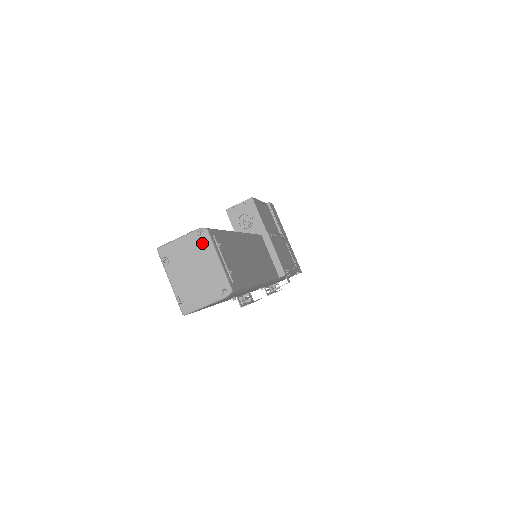
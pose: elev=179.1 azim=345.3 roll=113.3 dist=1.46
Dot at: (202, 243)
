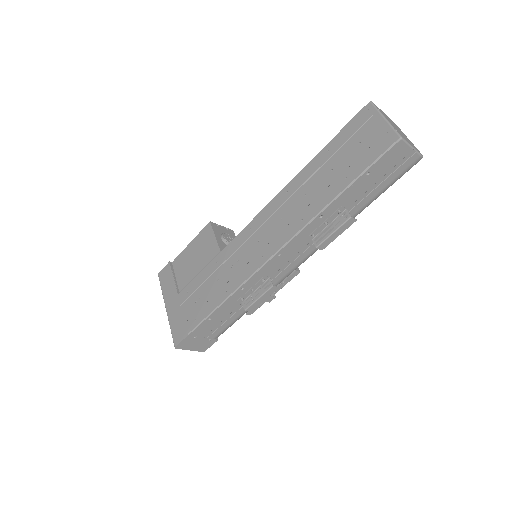
Dot at: (397, 126)
